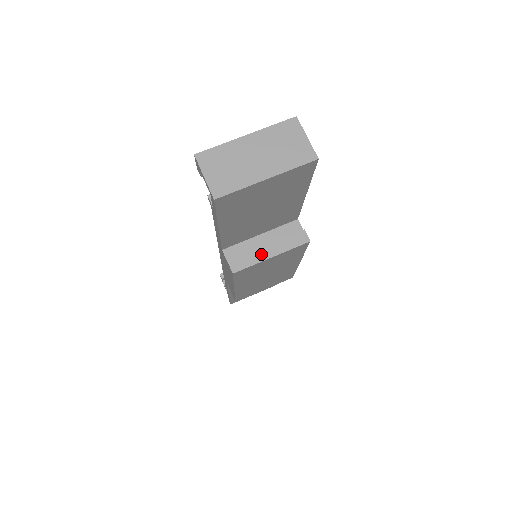
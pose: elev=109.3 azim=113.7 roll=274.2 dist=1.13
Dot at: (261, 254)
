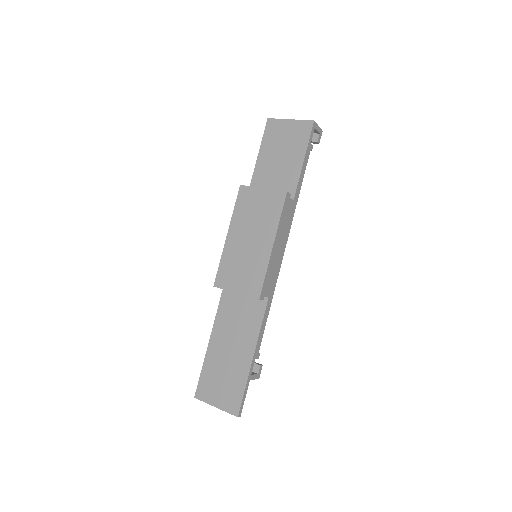
Dot at: (260, 189)
